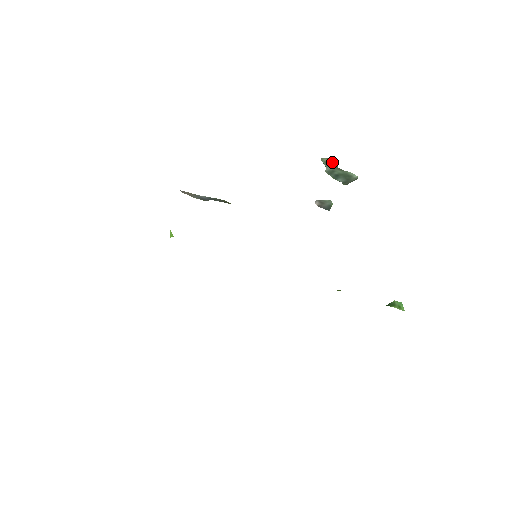
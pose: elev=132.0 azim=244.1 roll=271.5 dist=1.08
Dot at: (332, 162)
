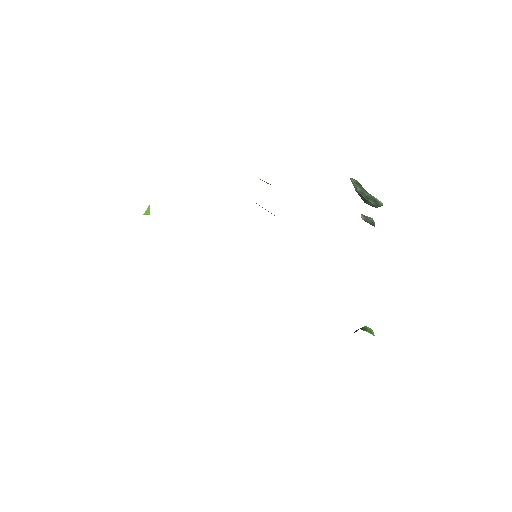
Dot at: (359, 184)
